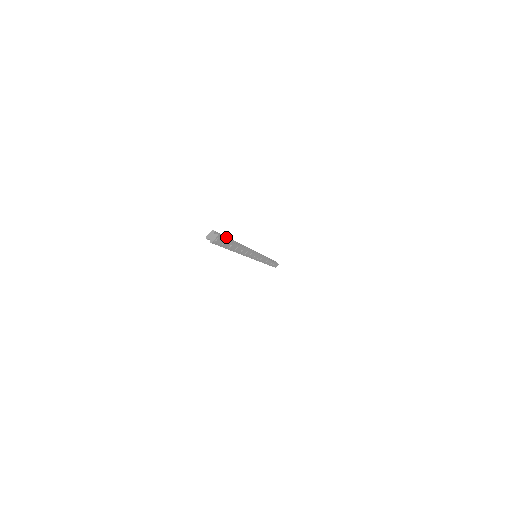
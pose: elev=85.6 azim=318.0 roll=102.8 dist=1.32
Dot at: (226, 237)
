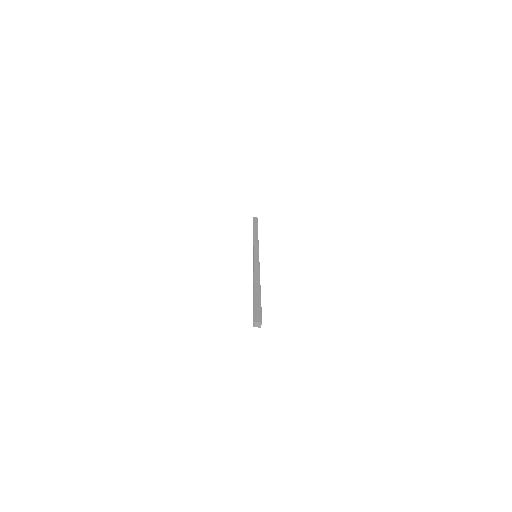
Dot at: (261, 307)
